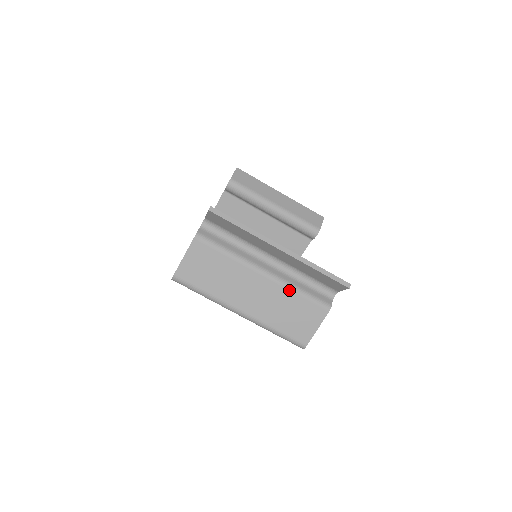
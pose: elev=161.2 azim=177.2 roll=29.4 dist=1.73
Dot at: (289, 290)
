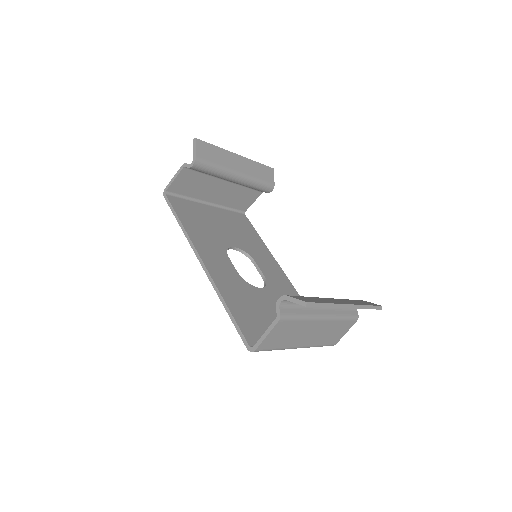
Dot at: (337, 321)
